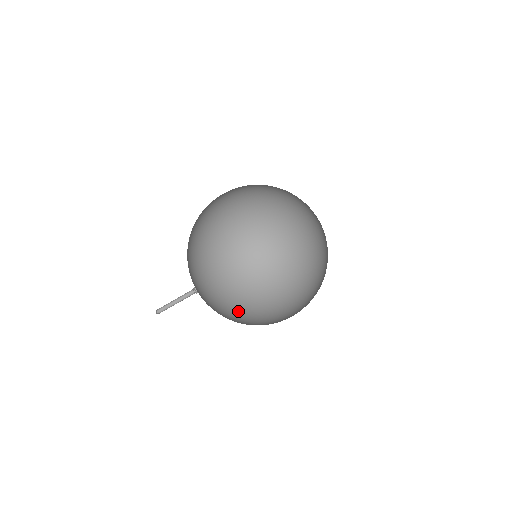
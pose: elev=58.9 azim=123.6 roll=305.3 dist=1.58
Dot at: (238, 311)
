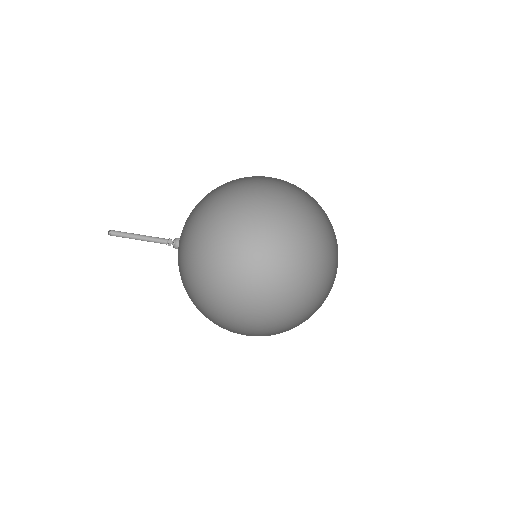
Dot at: occluded
